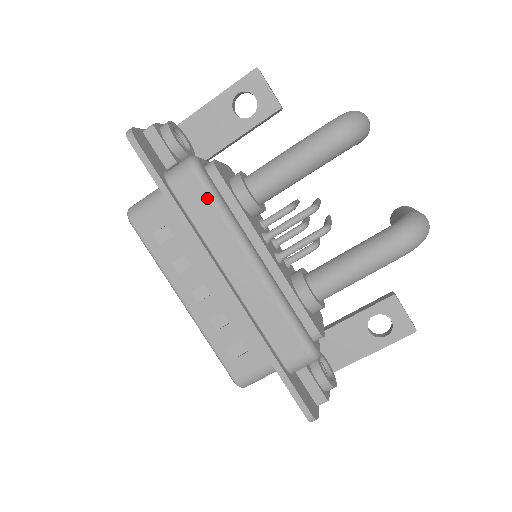
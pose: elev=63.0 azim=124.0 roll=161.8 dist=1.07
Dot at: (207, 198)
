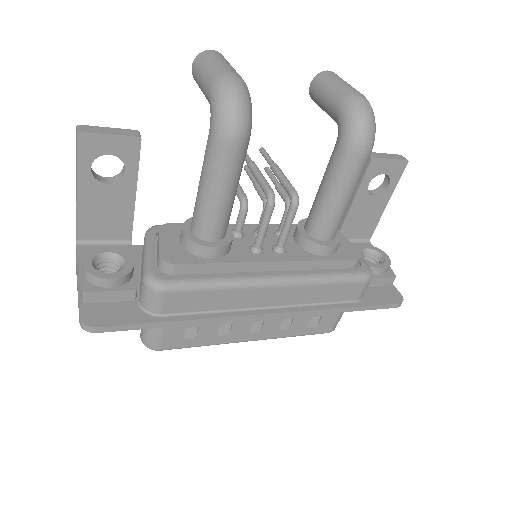
Dot at: (197, 293)
